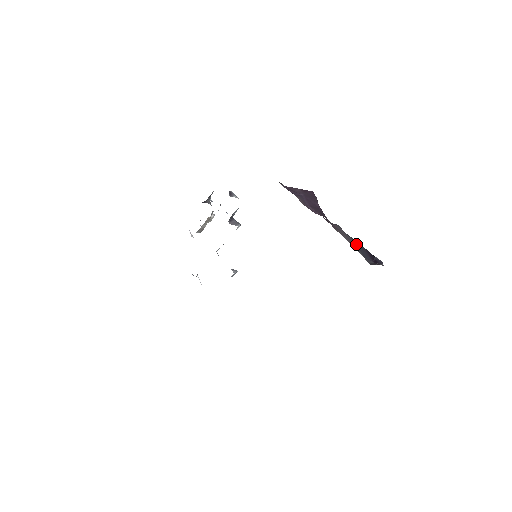
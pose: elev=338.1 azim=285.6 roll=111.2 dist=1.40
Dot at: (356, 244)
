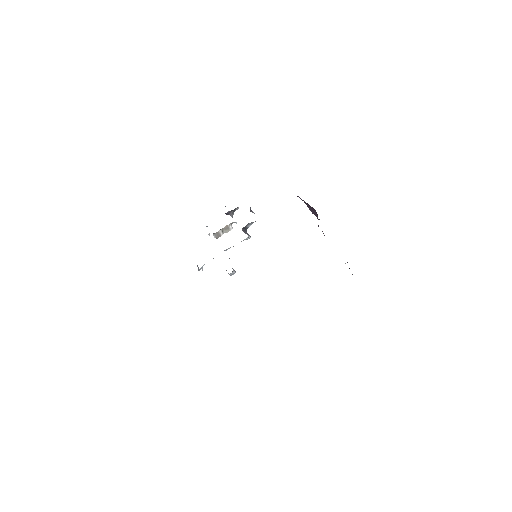
Dot at: occluded
